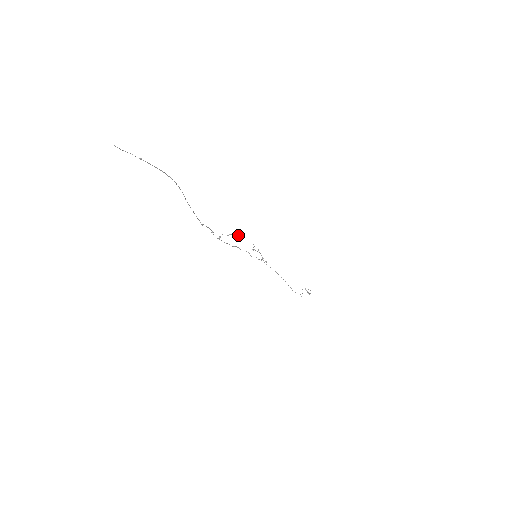
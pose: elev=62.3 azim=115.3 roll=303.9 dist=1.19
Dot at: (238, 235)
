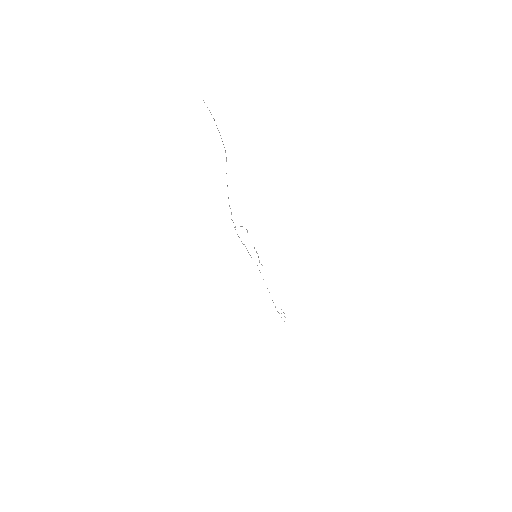
Dot at: occluded
